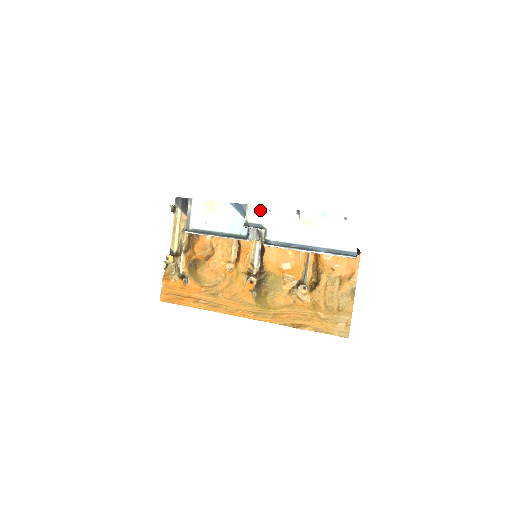
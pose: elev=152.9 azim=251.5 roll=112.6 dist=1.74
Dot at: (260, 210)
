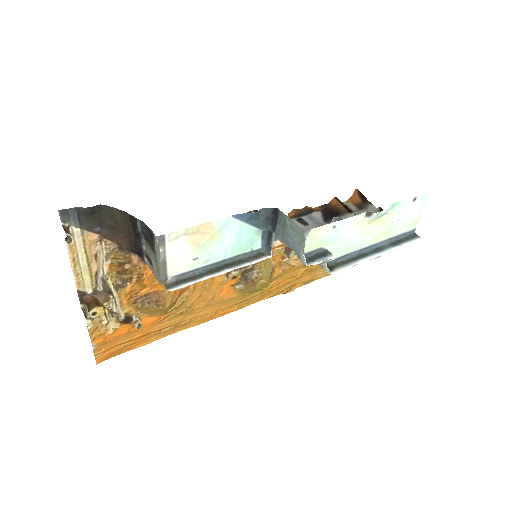
Dot at: (322, 232)
